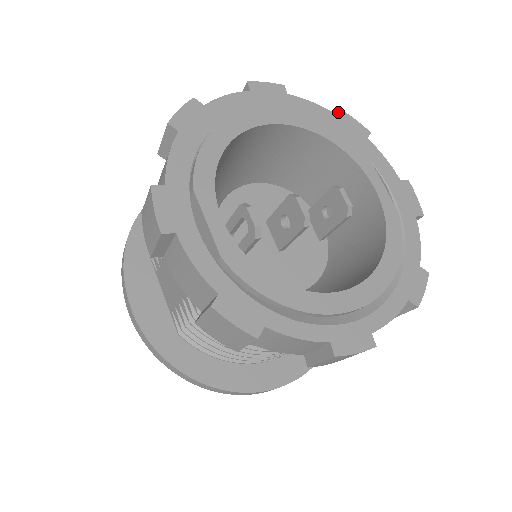
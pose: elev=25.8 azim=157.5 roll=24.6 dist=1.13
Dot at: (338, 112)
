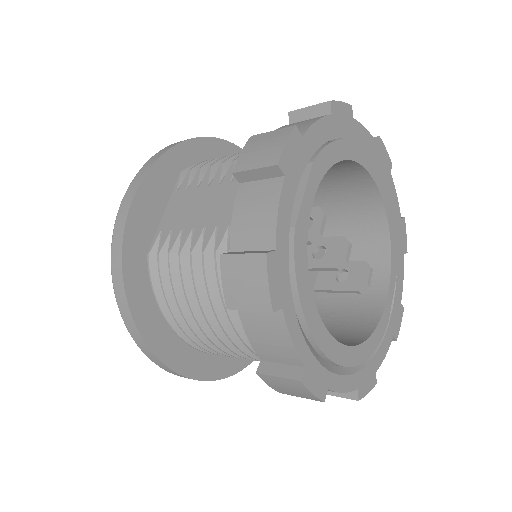
Dot at: (403, 218)
